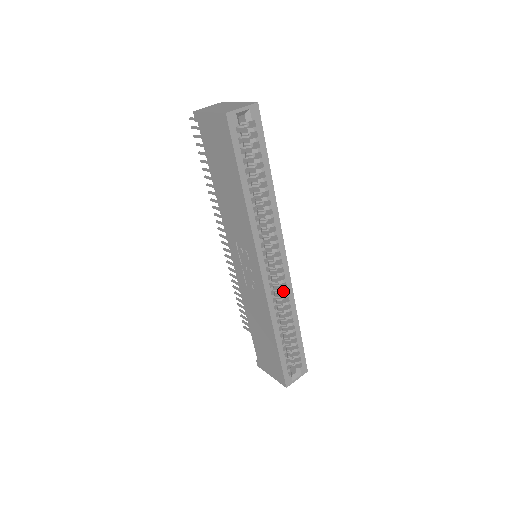
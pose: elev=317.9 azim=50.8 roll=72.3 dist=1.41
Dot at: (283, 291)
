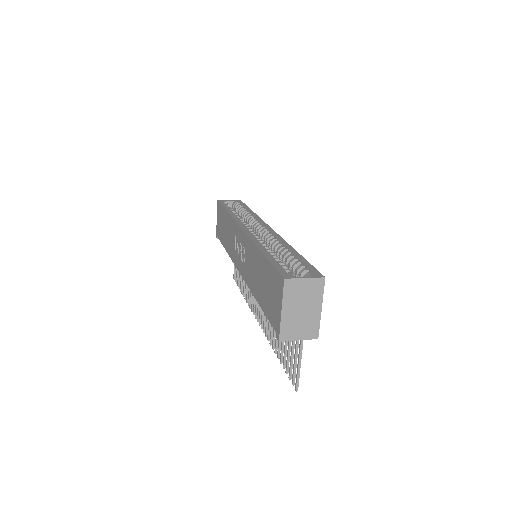
Dot at: occluded
